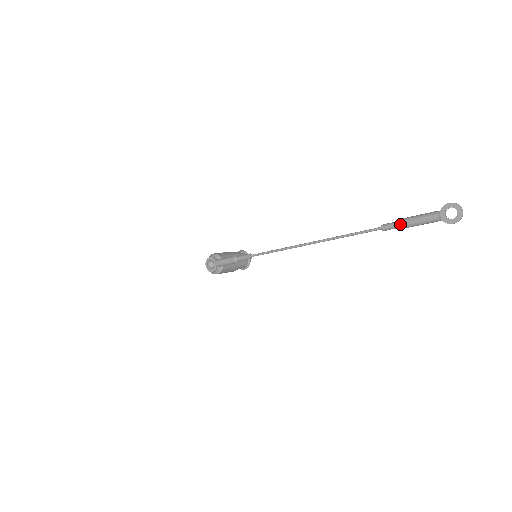
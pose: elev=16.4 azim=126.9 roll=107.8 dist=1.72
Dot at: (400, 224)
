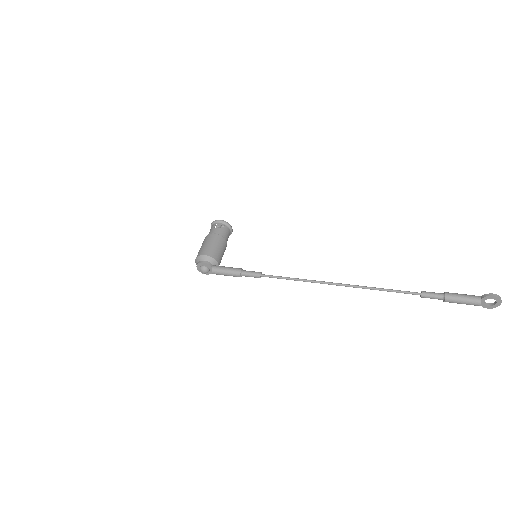
Dot at: (441, 299)
